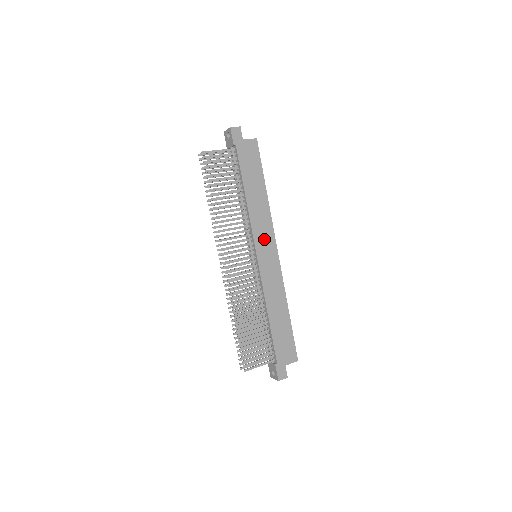
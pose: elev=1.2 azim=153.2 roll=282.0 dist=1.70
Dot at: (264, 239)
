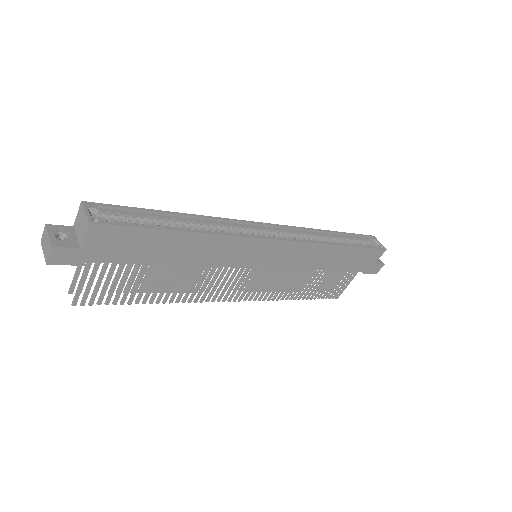
Dot at: (248, 254)
